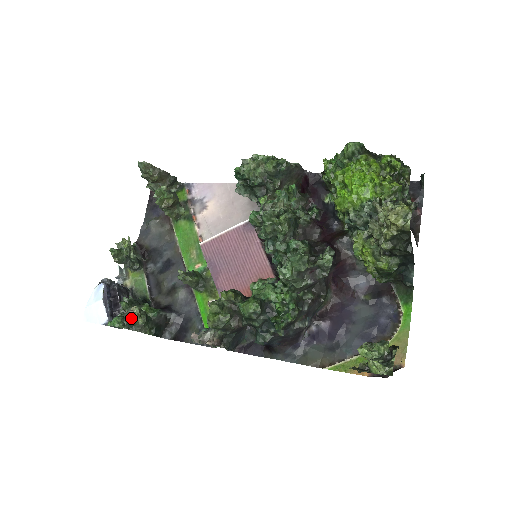
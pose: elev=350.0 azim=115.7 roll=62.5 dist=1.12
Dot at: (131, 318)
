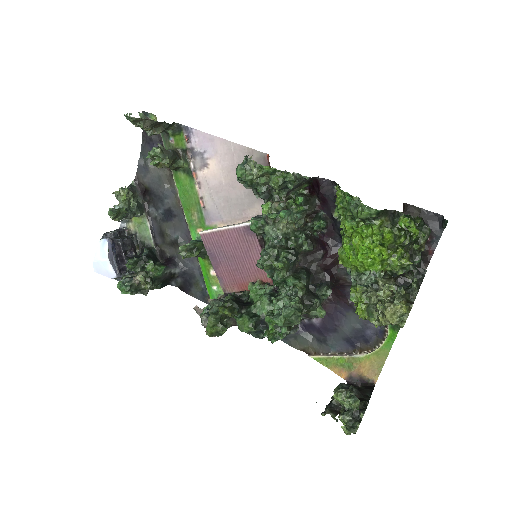
Dot at: (138, 285)
